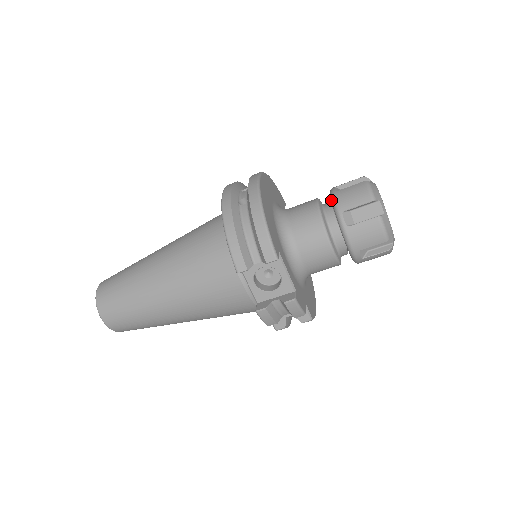
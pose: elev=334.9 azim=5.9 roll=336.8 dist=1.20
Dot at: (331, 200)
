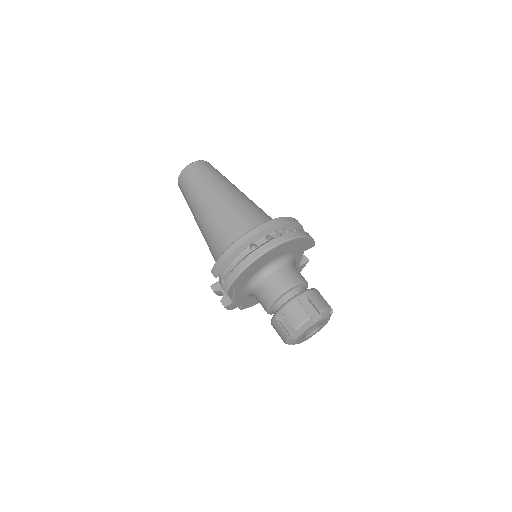
Dot at: (290, 299)
